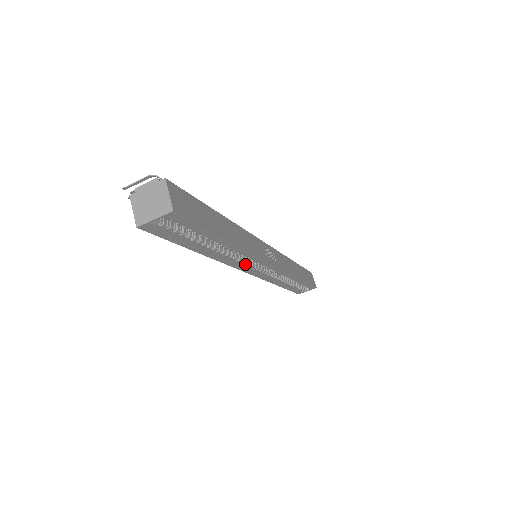
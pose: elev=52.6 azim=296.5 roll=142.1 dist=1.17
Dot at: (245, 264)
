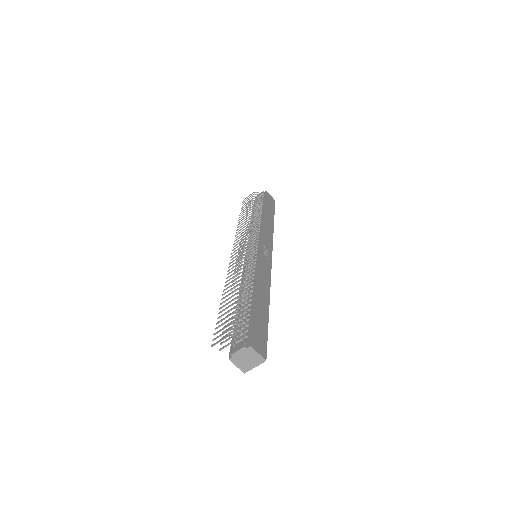
Dot at: occluded
